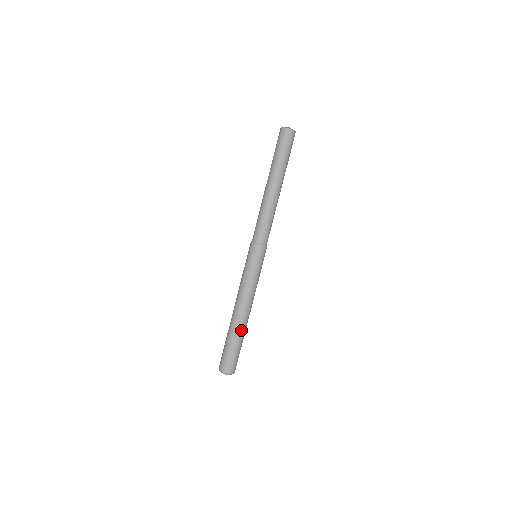
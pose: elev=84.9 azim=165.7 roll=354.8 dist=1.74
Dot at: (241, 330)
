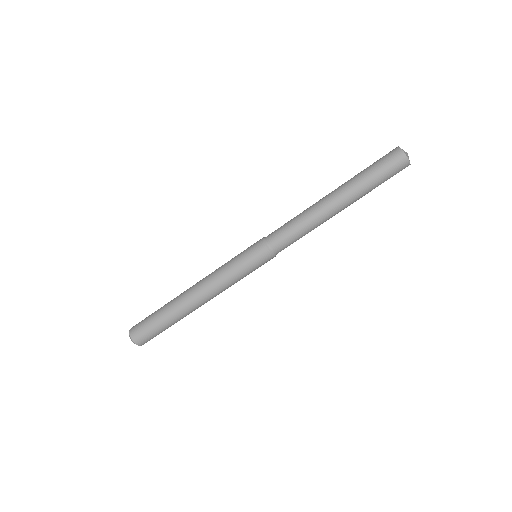
Dot at: (176, 309)
